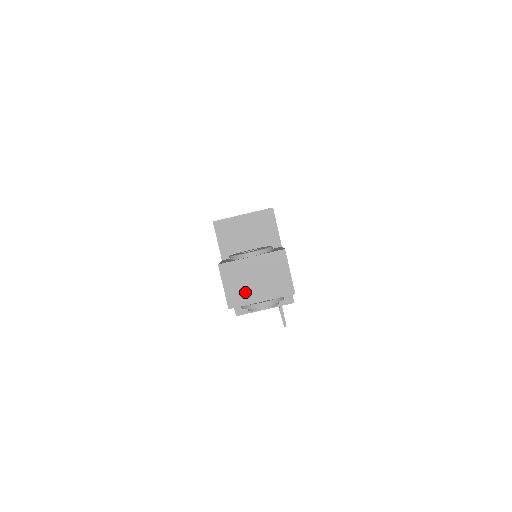
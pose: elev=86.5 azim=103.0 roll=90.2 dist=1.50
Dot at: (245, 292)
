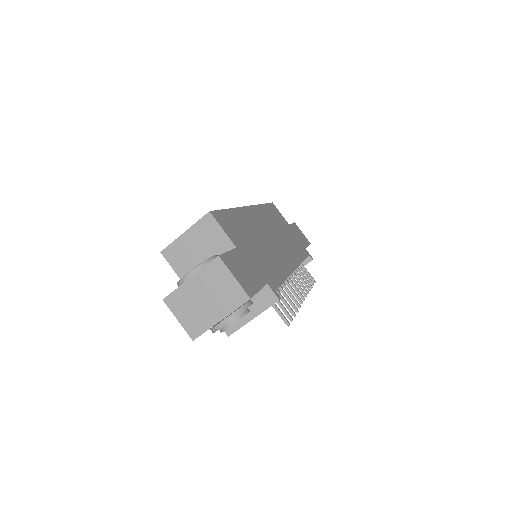
Dot at: (200, 317)
